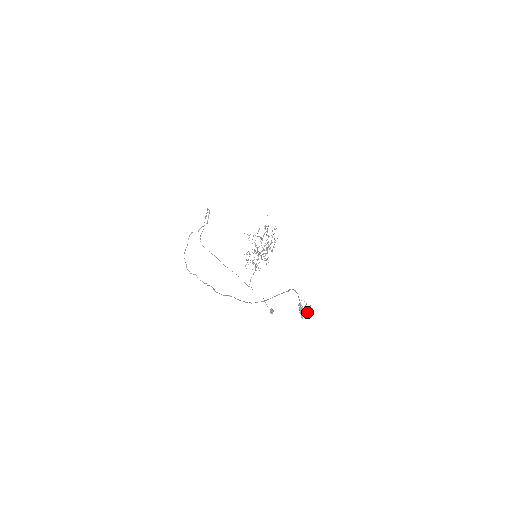
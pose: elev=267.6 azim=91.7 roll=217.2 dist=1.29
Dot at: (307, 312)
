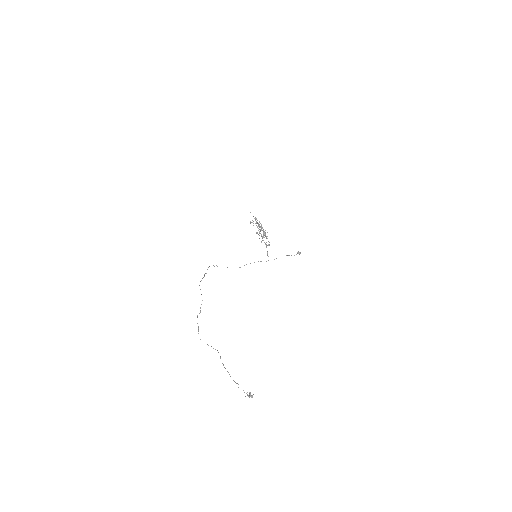
Dot at: (251, 397)
